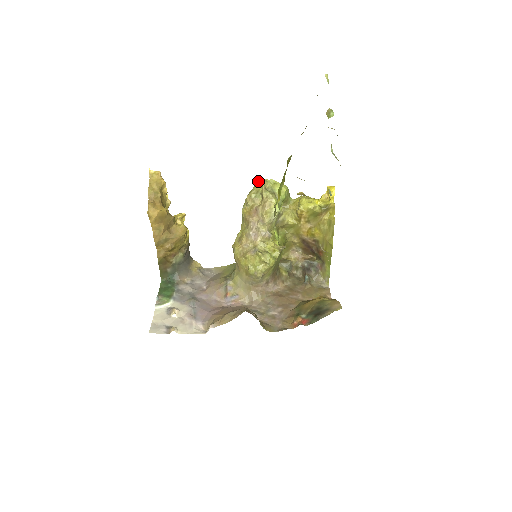
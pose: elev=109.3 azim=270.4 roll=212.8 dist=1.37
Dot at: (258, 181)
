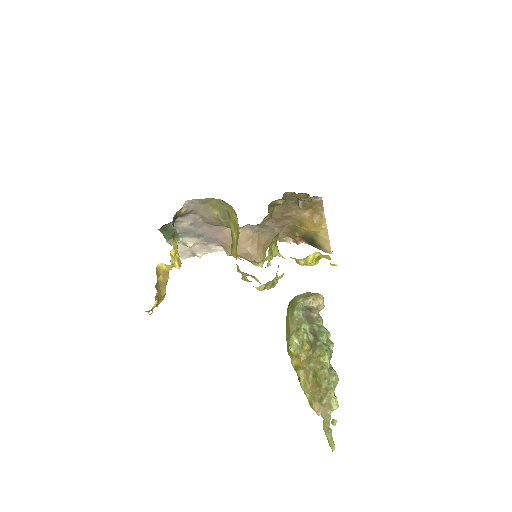
Dot at: occluded
